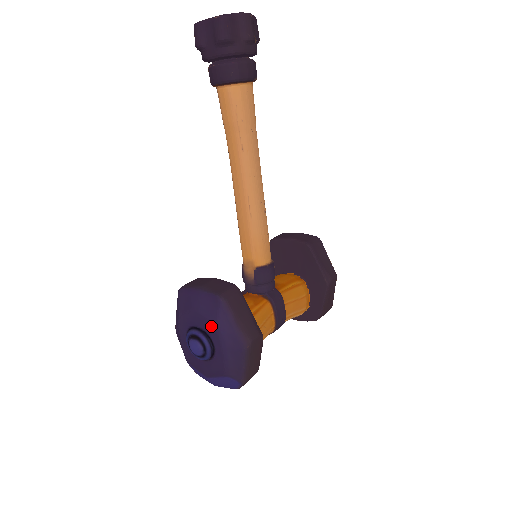
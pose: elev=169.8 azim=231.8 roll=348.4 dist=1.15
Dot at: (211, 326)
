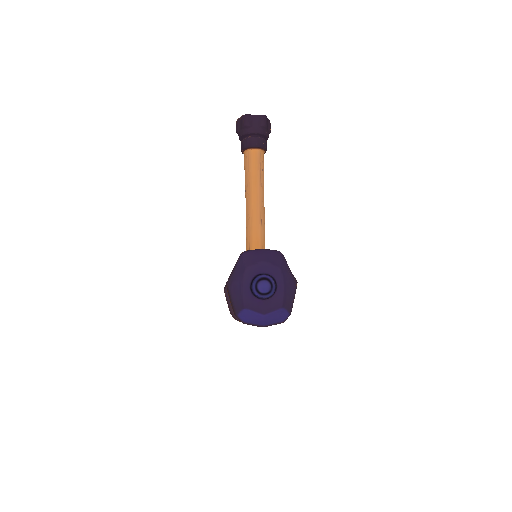
Dot at: (277, 269)
